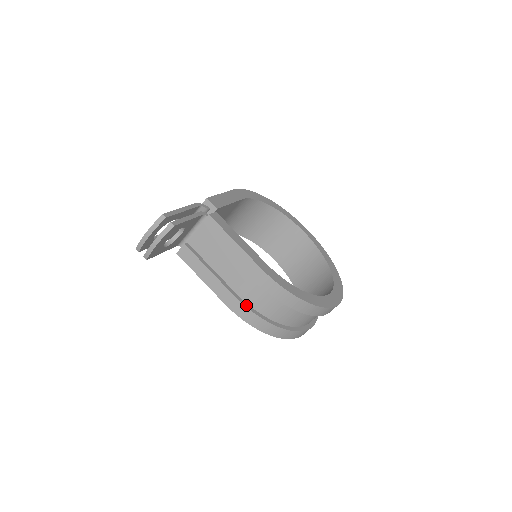
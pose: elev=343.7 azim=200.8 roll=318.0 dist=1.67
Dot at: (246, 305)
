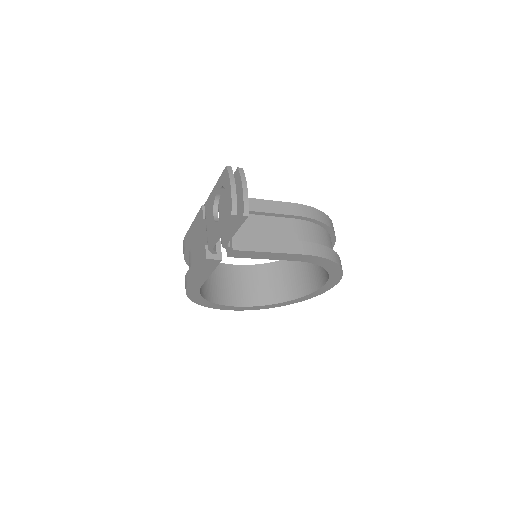
Dot at: (312, 244)
